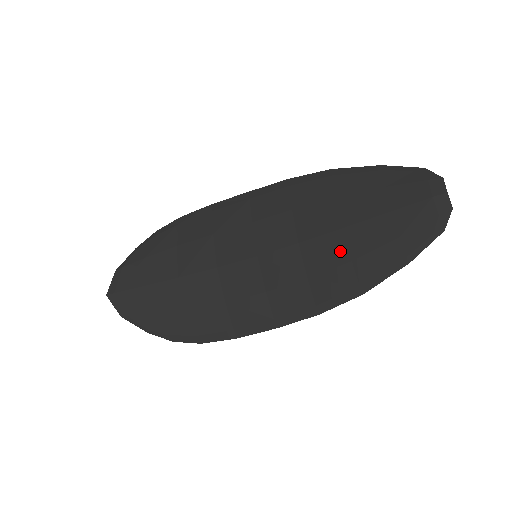
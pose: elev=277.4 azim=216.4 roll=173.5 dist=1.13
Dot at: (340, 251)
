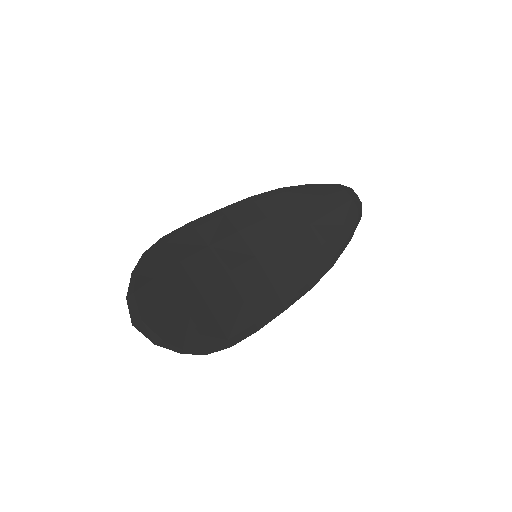
Dot at: (313, 240)
